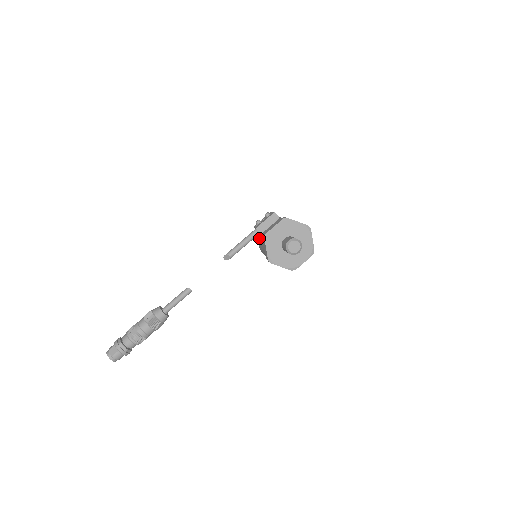
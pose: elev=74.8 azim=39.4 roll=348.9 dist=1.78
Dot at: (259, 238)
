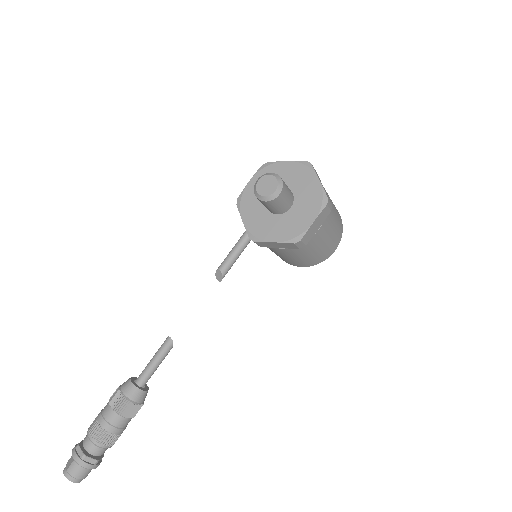
Dot at: occluded
